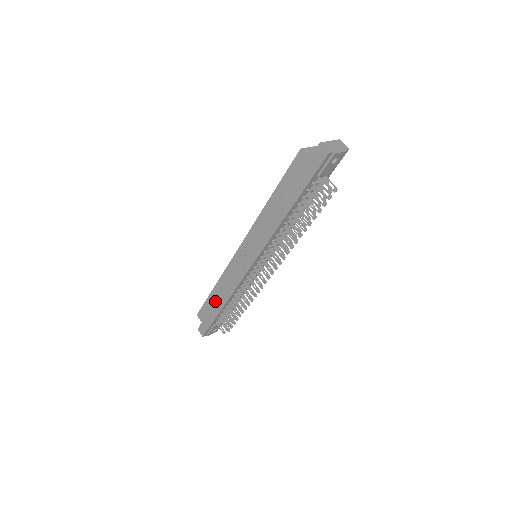
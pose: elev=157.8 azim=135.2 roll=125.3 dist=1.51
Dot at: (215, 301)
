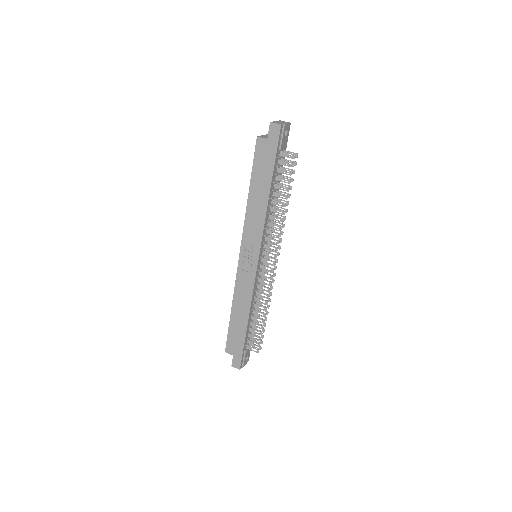
Dot at: (238, 323)
